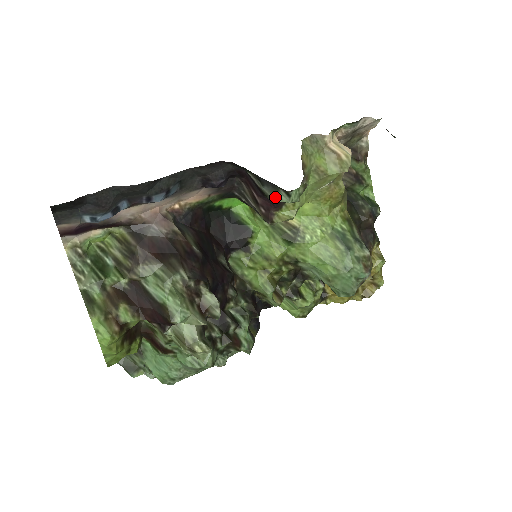
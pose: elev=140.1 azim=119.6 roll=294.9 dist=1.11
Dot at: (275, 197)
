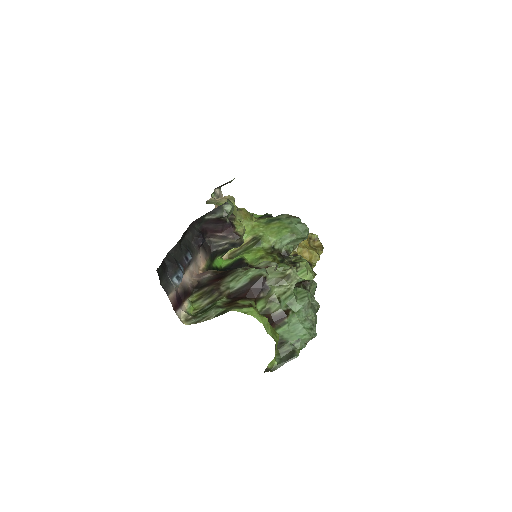
Dot at: (225, 212)
